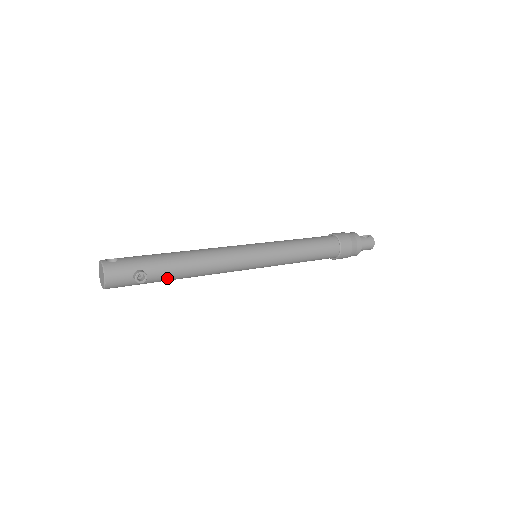
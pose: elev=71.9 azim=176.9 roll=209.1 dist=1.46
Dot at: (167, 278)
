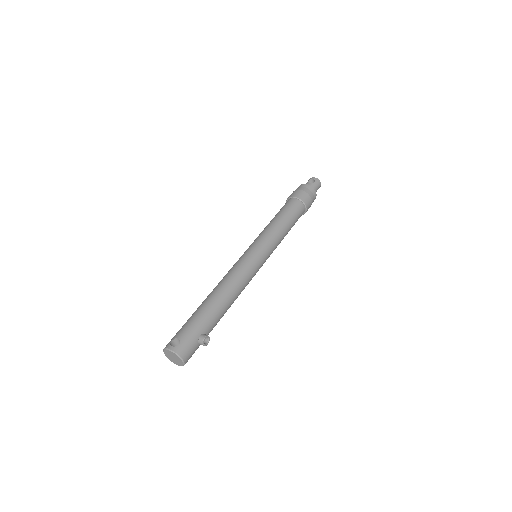
Dot at: (216, 324)
